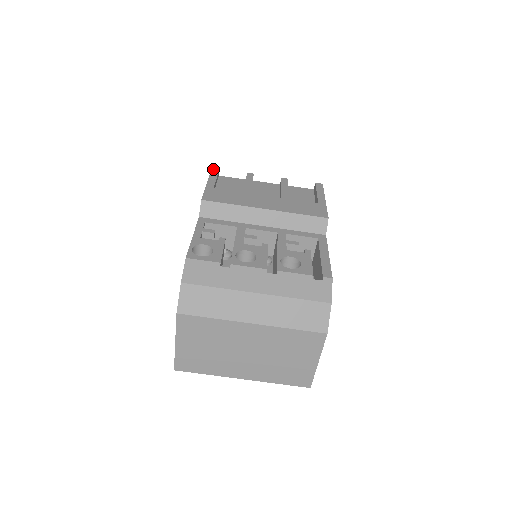
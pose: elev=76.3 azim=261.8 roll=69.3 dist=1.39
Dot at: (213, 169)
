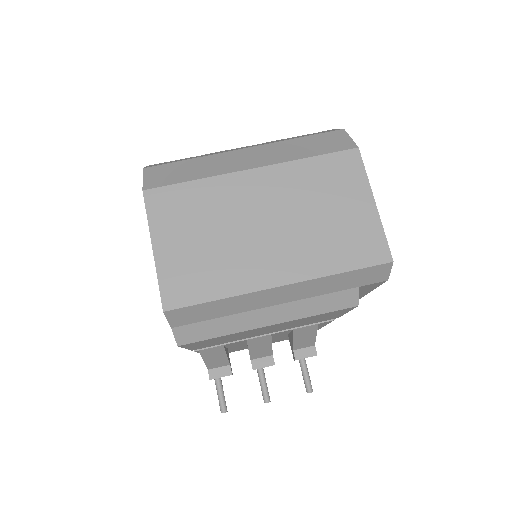
Dot at: occluded
